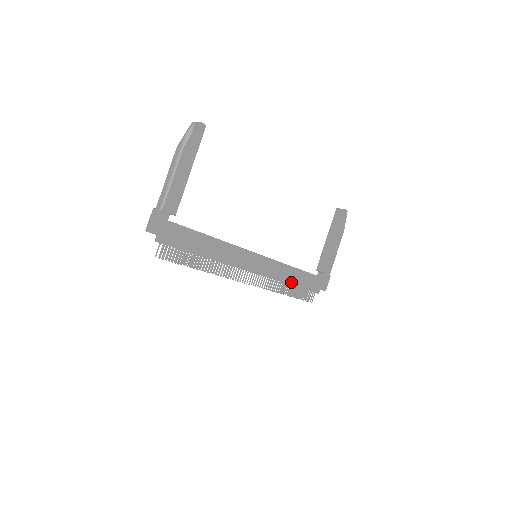
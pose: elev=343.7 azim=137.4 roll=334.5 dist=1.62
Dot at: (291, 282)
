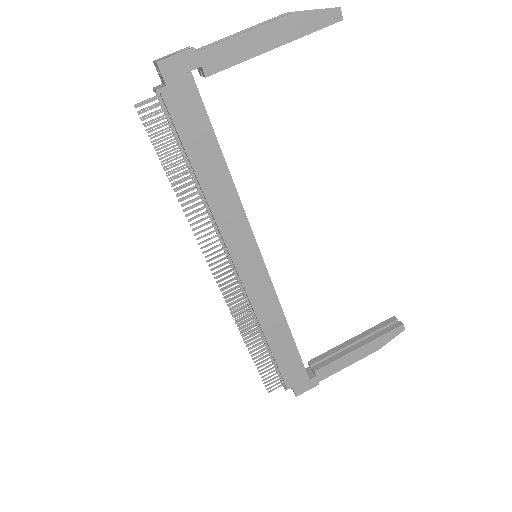
Dot at: (267, 336)
